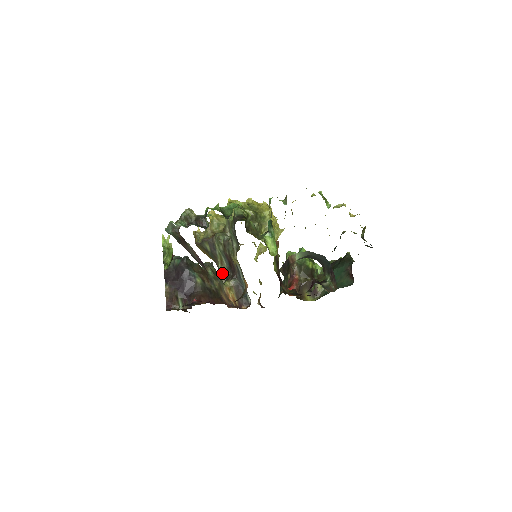
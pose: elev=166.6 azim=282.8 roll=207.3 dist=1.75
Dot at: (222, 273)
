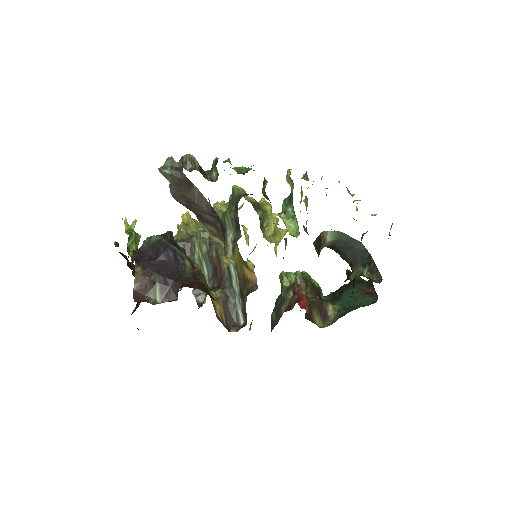
Dot at: occluded
